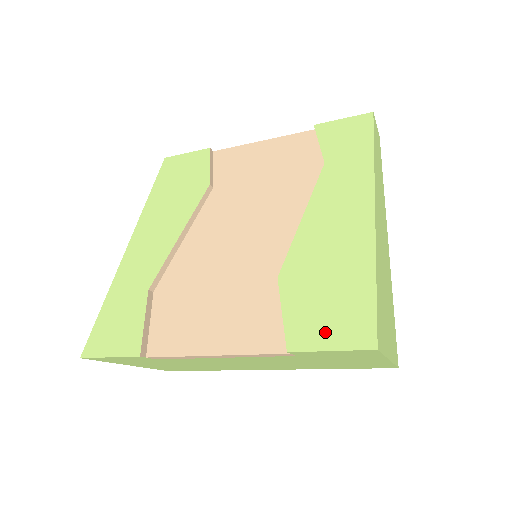
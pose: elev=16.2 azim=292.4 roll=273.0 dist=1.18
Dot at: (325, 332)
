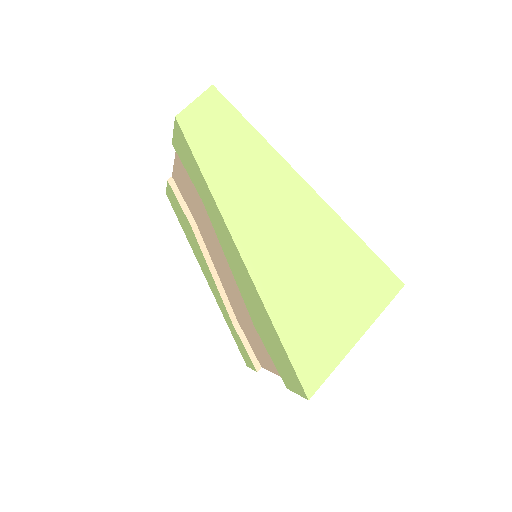
Dot at: (288, 379)
